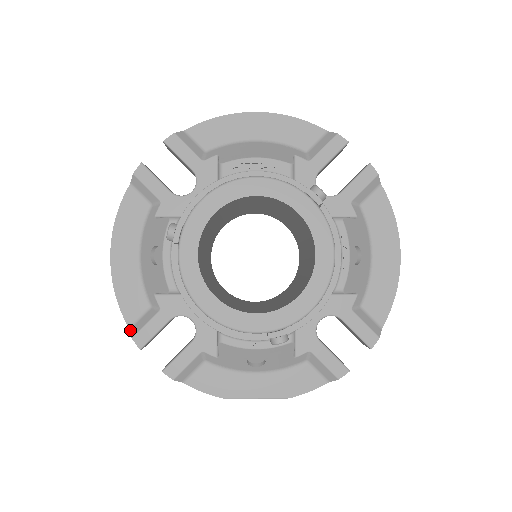
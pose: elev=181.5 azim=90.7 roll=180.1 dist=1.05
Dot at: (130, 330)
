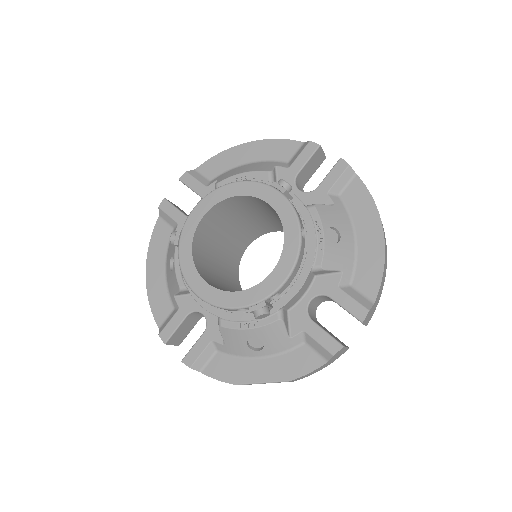
Dot at: (159, 330)
